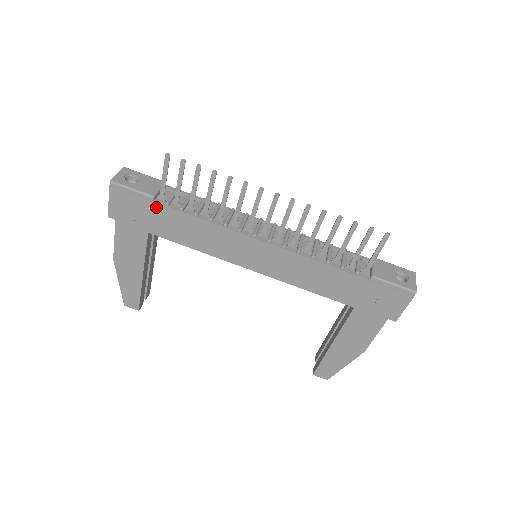
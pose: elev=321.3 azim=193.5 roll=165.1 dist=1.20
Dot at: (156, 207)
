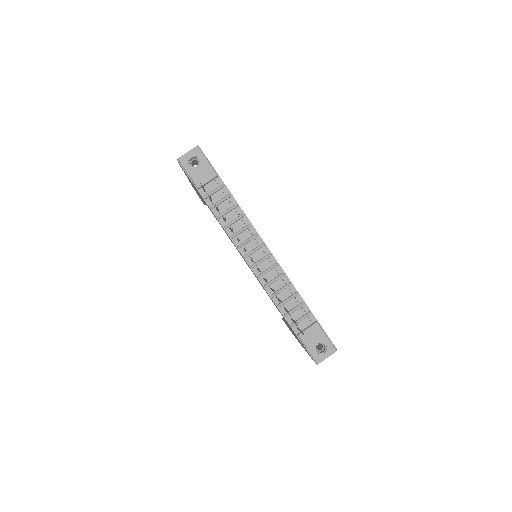
Dot at: (199, 193)
